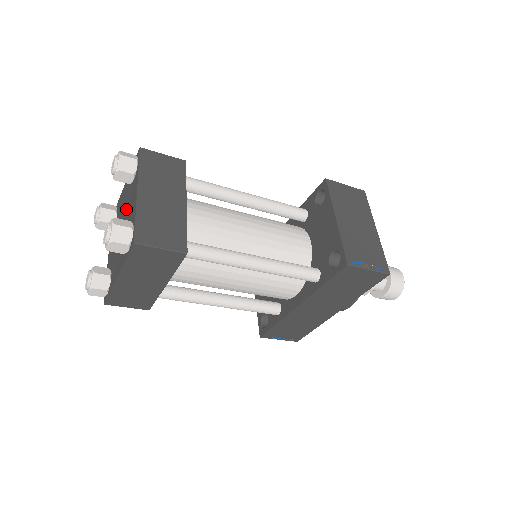
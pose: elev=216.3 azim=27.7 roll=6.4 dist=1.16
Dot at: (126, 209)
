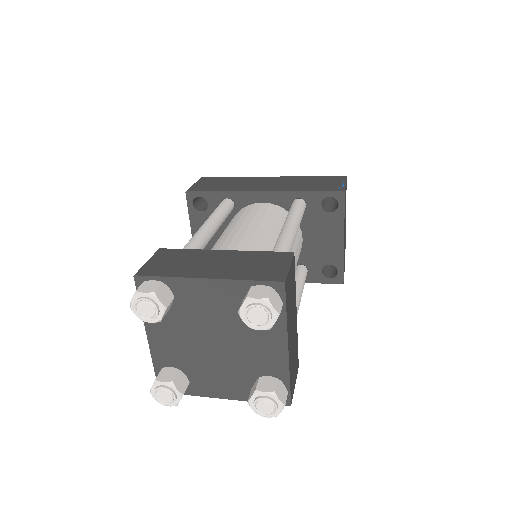
Dot at: (237, 335)
